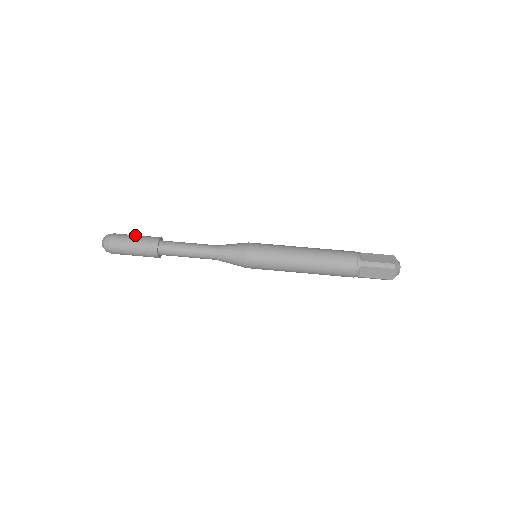
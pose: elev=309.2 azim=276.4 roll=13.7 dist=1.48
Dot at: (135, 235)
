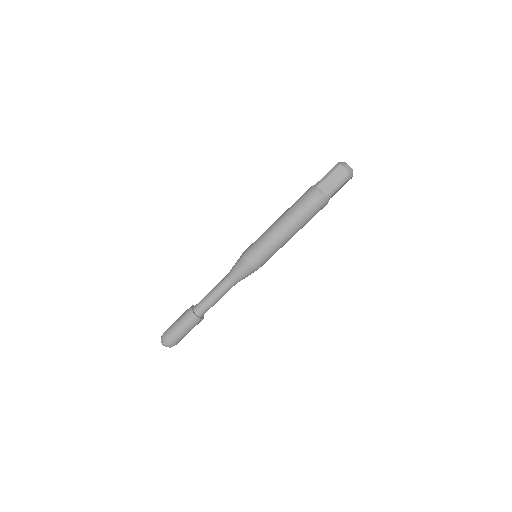
Dot at: (177, 326)
